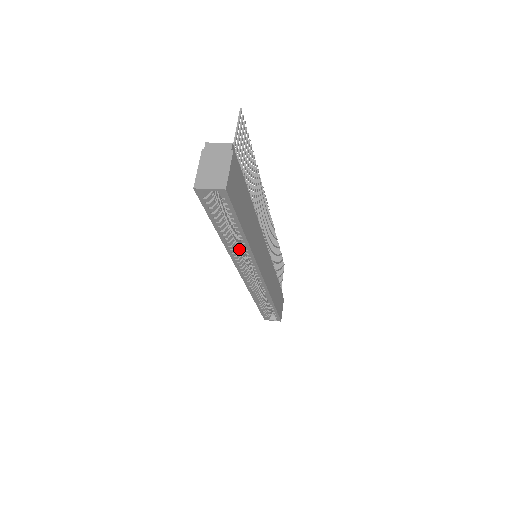
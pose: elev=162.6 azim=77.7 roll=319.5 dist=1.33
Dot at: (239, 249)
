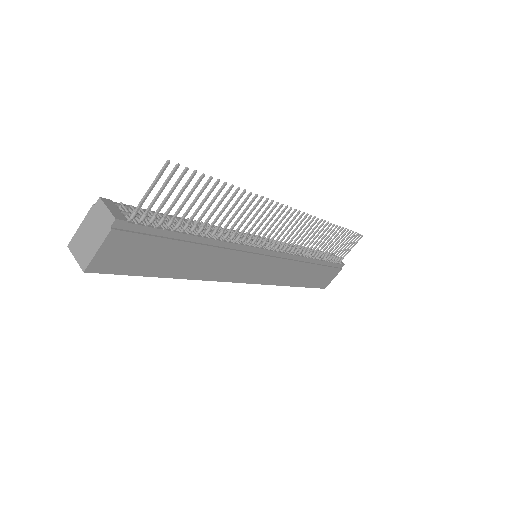
Dot at: occluded
